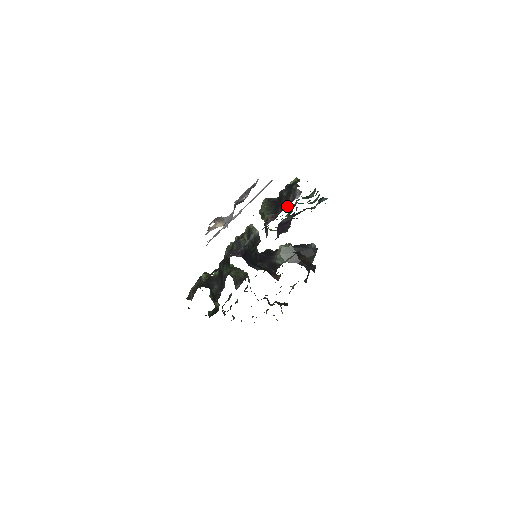
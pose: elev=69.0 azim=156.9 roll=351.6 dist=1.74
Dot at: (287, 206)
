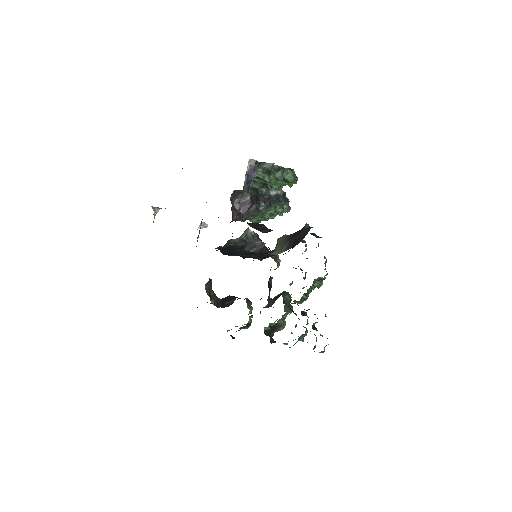
Dot at: occluded
